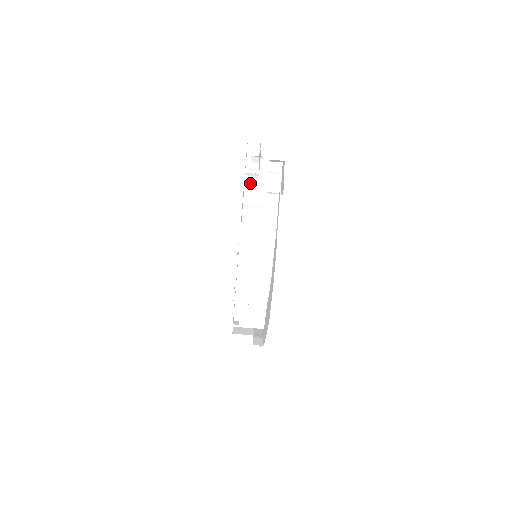
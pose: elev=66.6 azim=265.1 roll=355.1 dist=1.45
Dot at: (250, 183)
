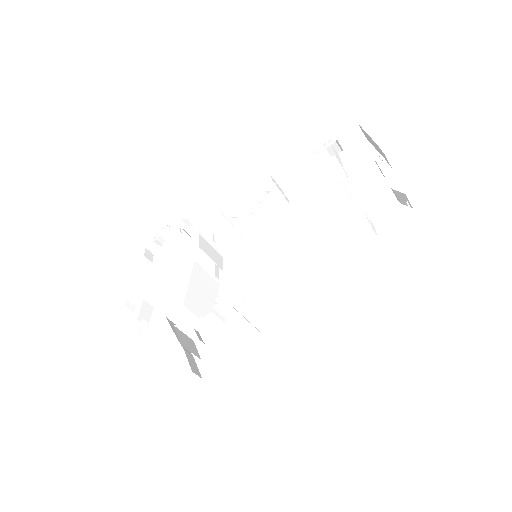
Dot at: (306, 165)
